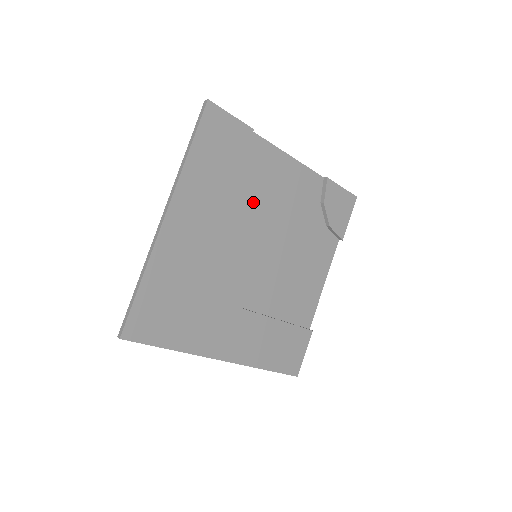
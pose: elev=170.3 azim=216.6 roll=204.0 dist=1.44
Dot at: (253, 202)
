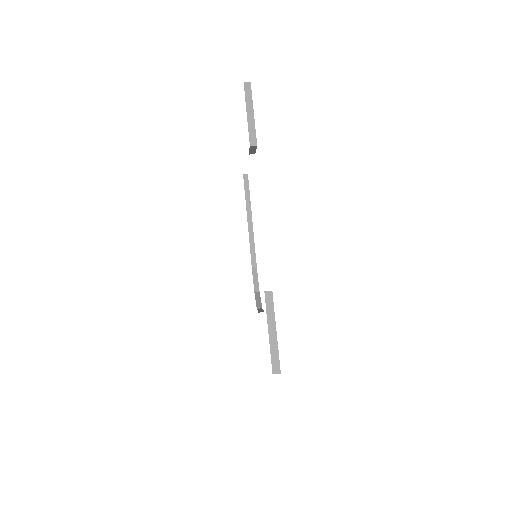
Dot at: occluded
